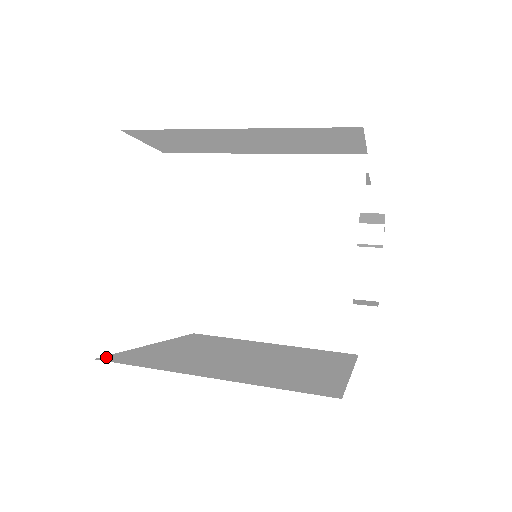
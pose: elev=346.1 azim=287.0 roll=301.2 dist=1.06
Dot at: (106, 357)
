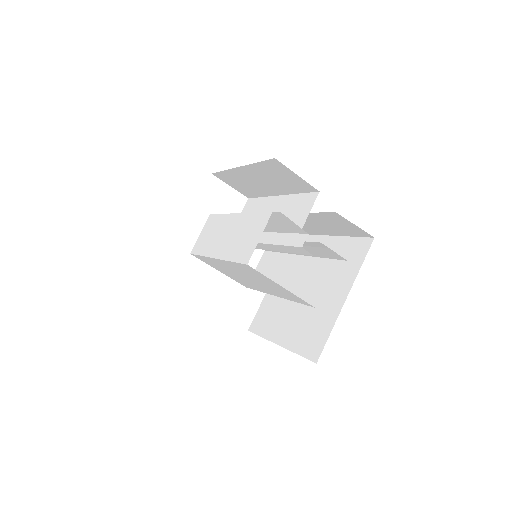
Dot at: occluded
